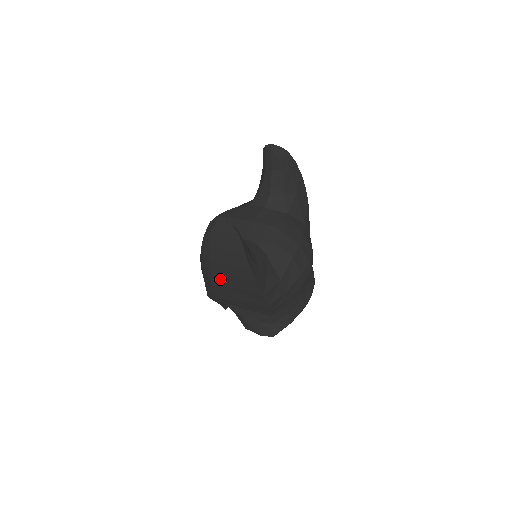
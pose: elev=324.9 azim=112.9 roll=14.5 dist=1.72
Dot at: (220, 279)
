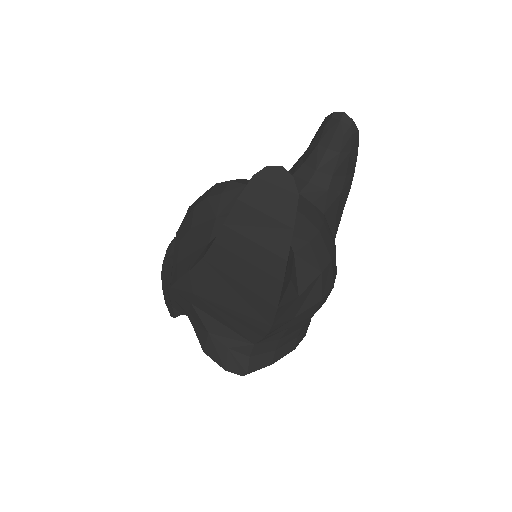
Dot at: (220, 261)
